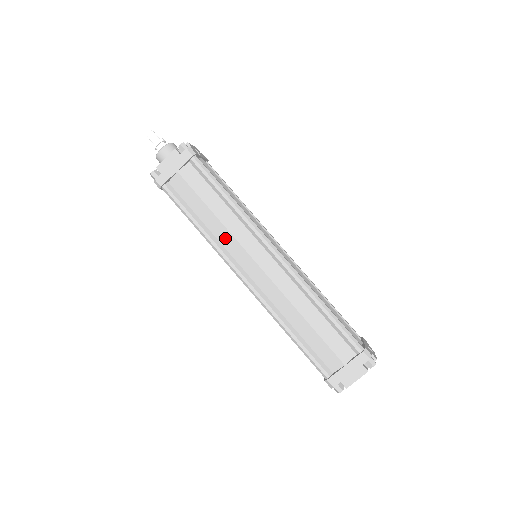
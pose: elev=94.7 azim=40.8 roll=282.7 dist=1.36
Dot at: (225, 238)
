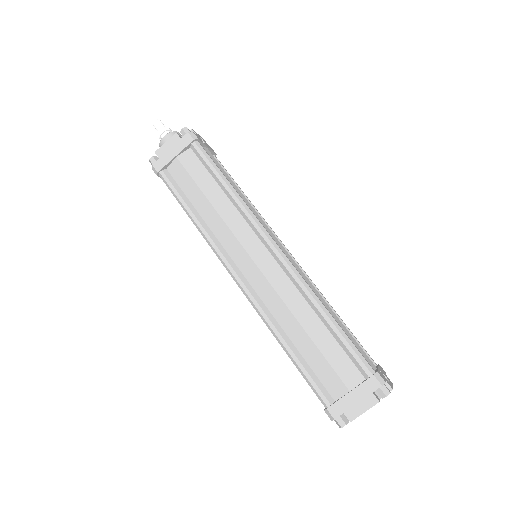
Dot at: (220, 230)
